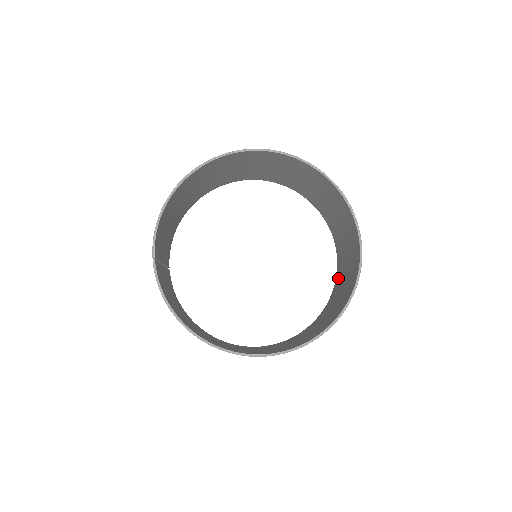
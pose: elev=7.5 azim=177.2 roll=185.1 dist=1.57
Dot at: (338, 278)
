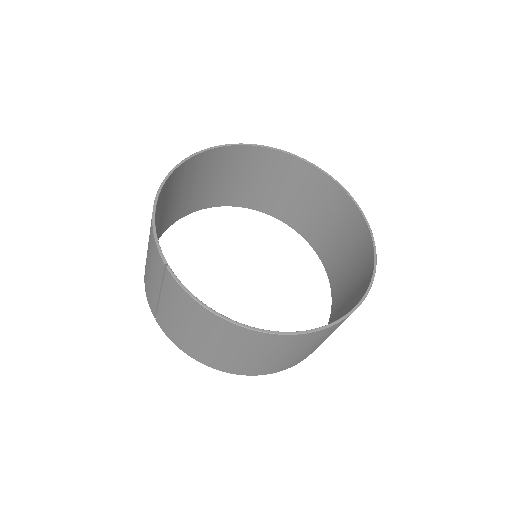
Dot at: (331, 266)
